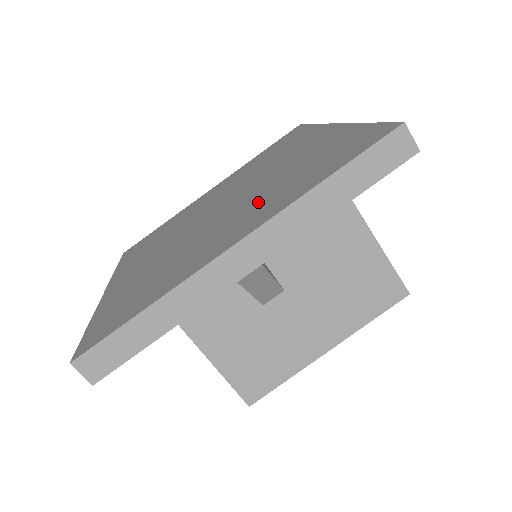
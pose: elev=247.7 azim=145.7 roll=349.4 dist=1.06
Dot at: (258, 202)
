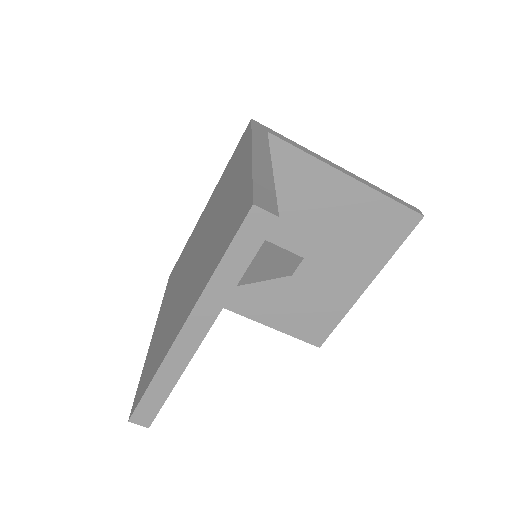
Dot at: (201, 268)
